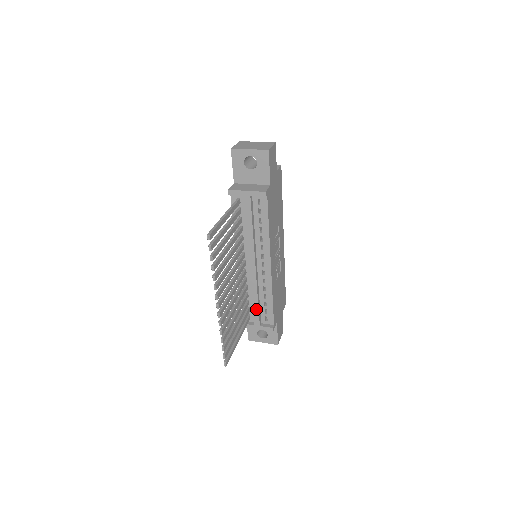
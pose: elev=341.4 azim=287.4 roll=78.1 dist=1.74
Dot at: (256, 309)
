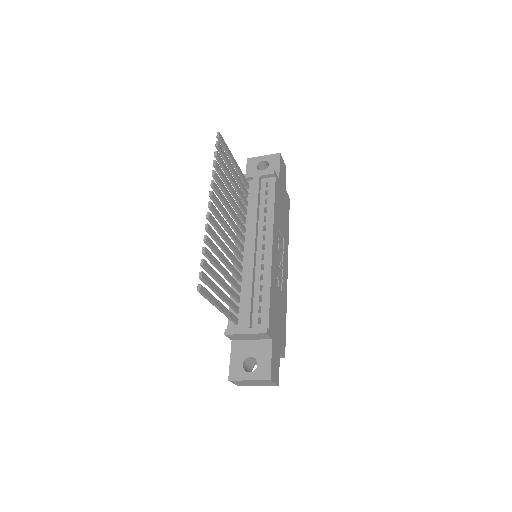
Dot at: (248, 302)
